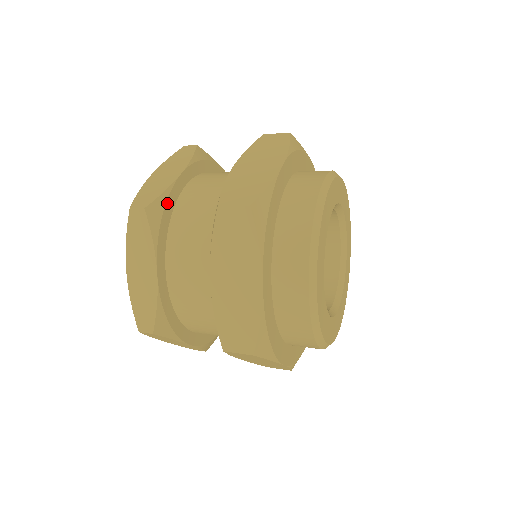
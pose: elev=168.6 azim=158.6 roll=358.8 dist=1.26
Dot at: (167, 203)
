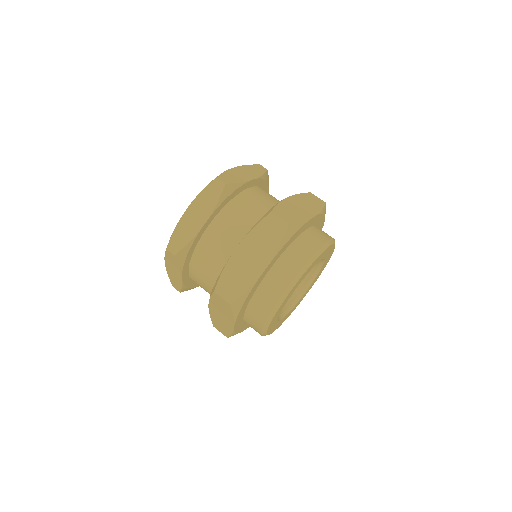
Dot at: (237, 190)
